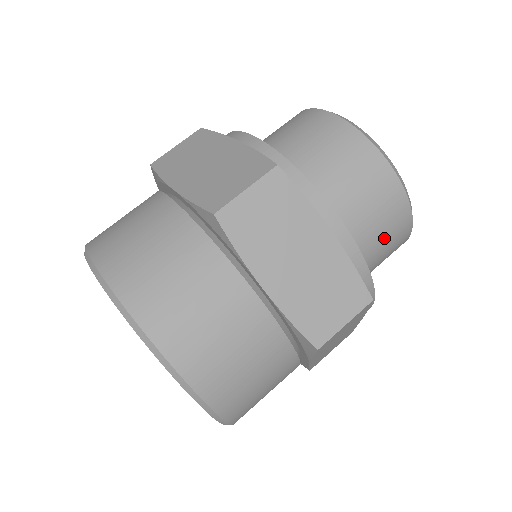
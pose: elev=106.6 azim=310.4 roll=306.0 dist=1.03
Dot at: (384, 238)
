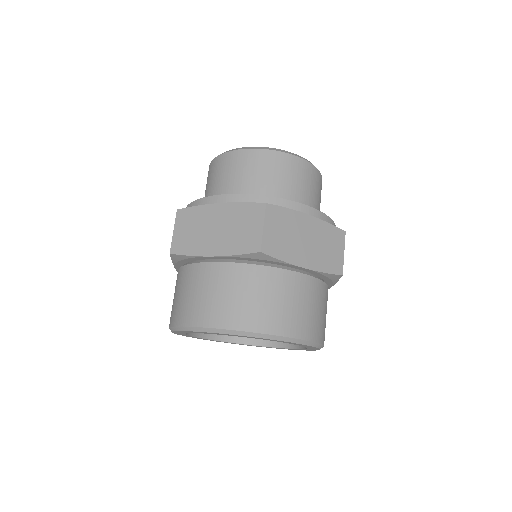
Dot at: (272, 175)
